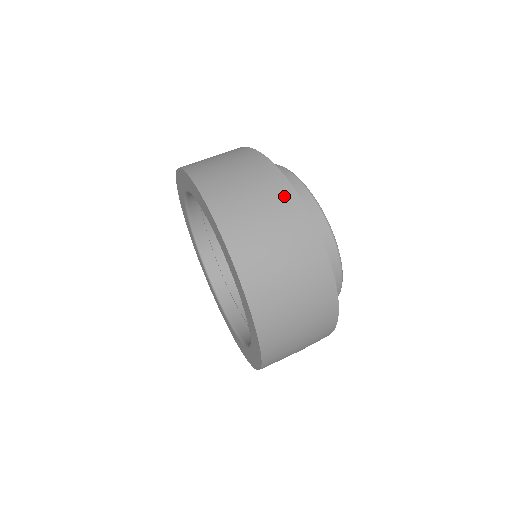
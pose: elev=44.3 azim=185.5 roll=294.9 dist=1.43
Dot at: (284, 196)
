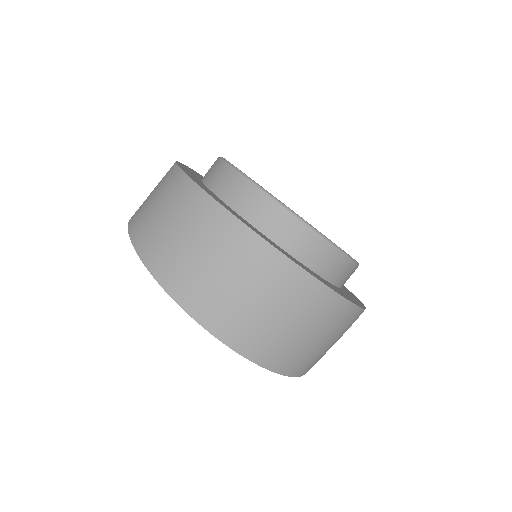
Dot at: (210, 217)
